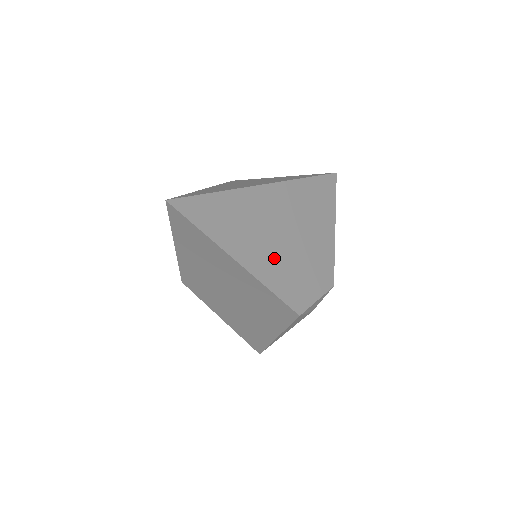
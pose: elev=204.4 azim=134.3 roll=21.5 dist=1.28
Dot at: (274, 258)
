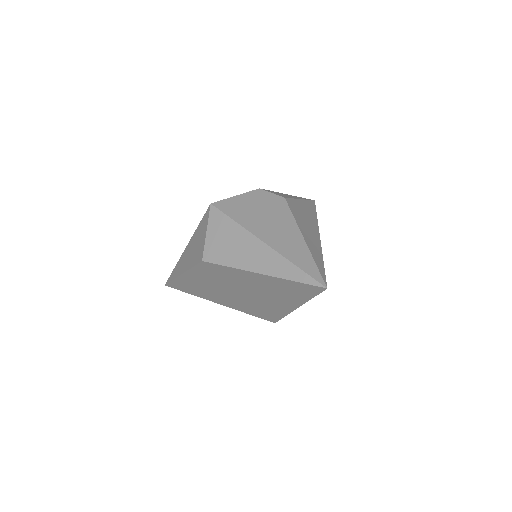
Dot at: occluded
